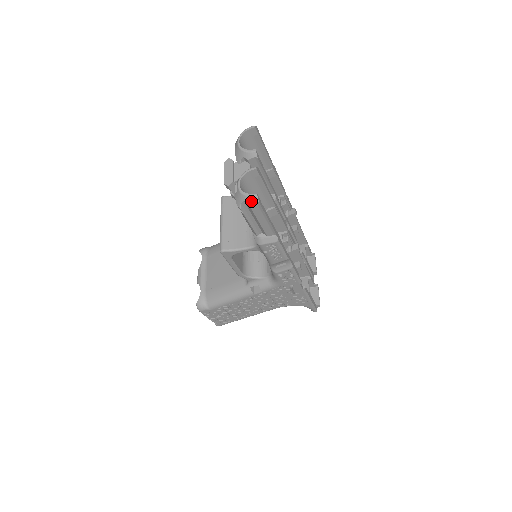
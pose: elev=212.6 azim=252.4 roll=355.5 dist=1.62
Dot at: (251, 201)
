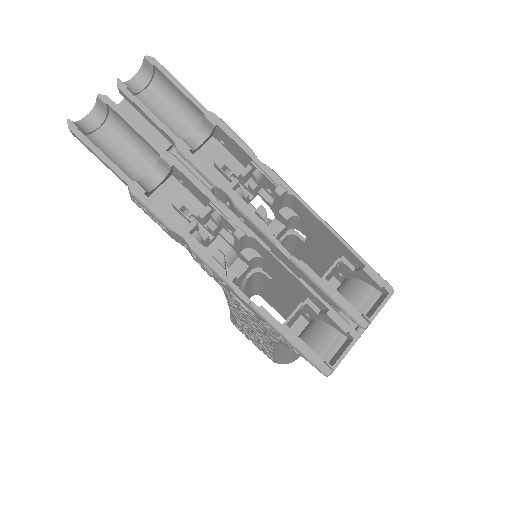
Dot at: (70, 129)
